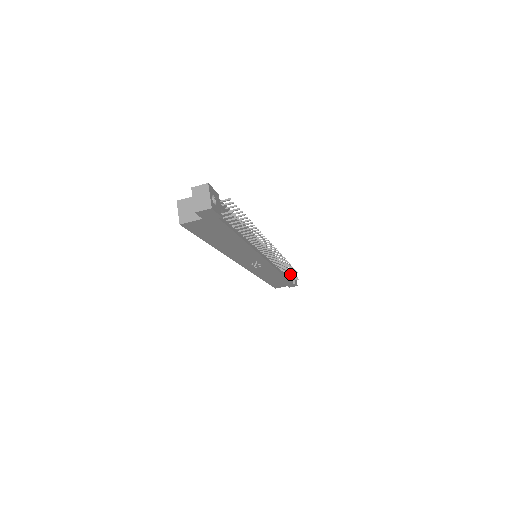
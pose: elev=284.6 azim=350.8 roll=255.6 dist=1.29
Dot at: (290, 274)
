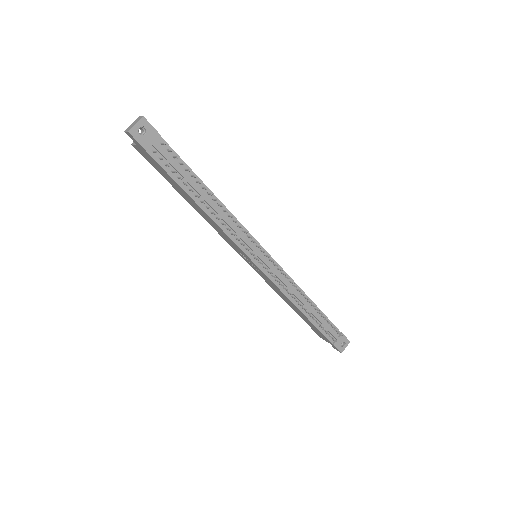
Dot at: (315, 320)
